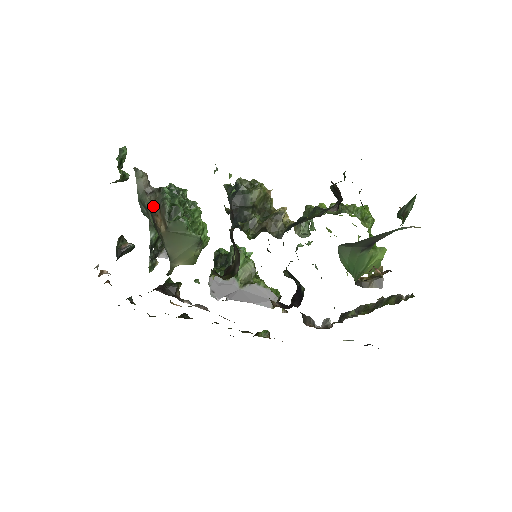
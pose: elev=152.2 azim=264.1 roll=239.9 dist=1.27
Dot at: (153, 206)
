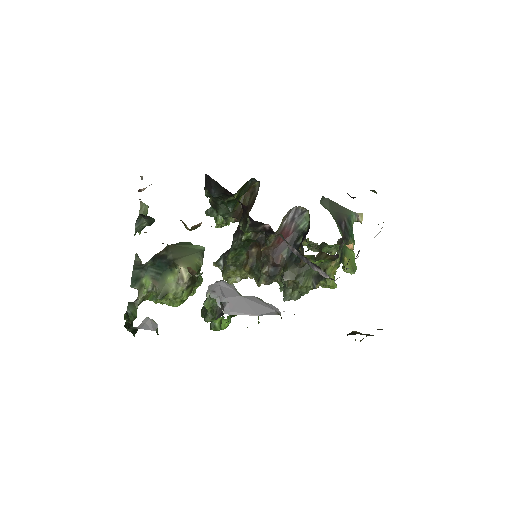
Dot at: occluded
